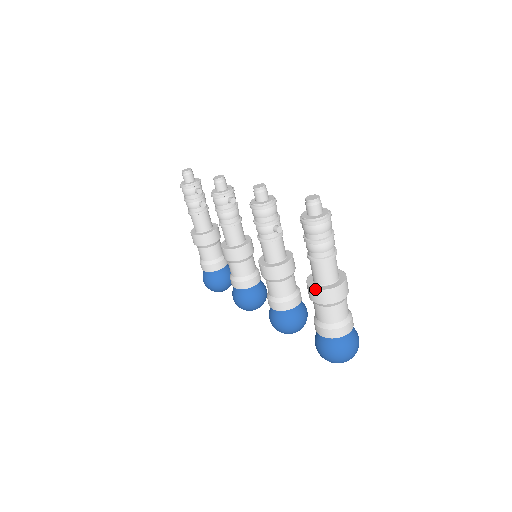
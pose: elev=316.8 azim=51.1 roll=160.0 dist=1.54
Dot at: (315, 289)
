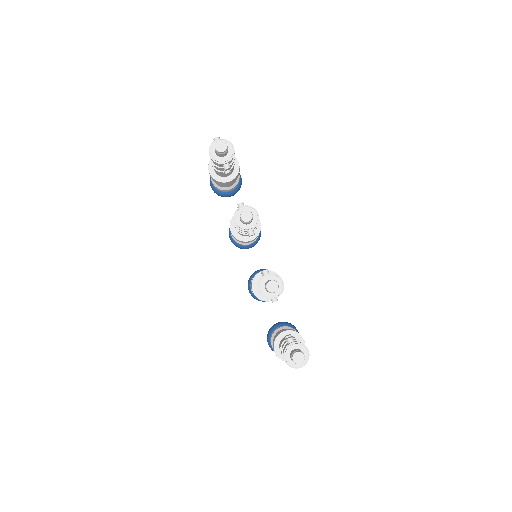
Dot at: (276, 355)
